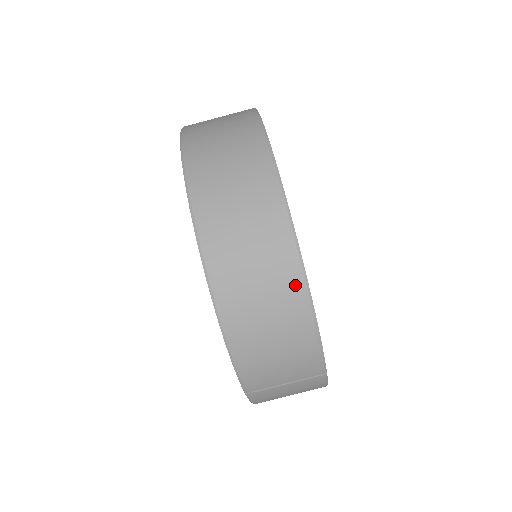
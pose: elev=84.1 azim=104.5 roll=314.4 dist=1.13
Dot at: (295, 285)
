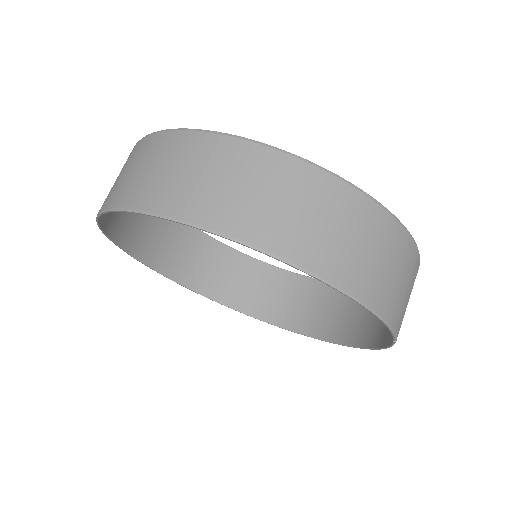
Dot at: (380, 217)
